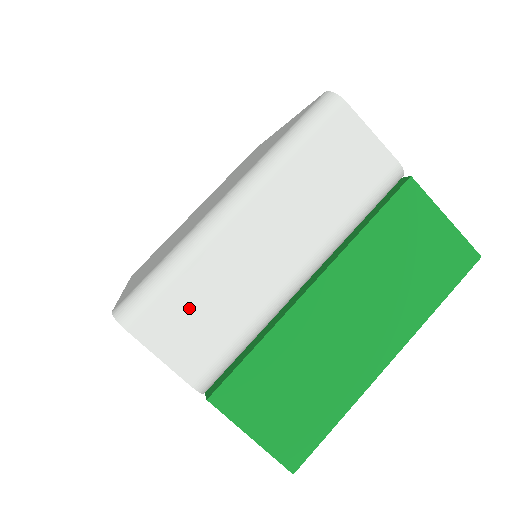
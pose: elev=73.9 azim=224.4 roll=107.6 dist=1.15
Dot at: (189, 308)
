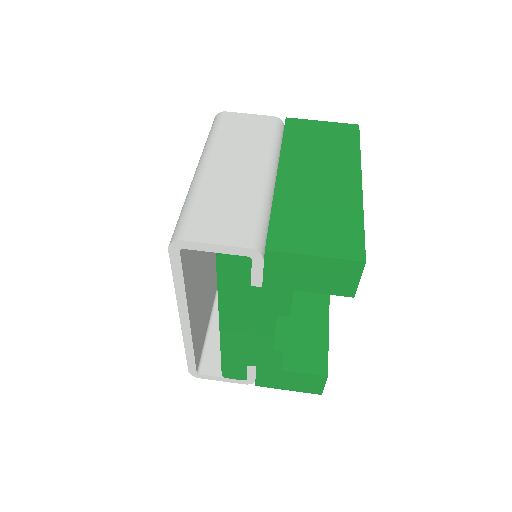
Dot at: (213, 214)
